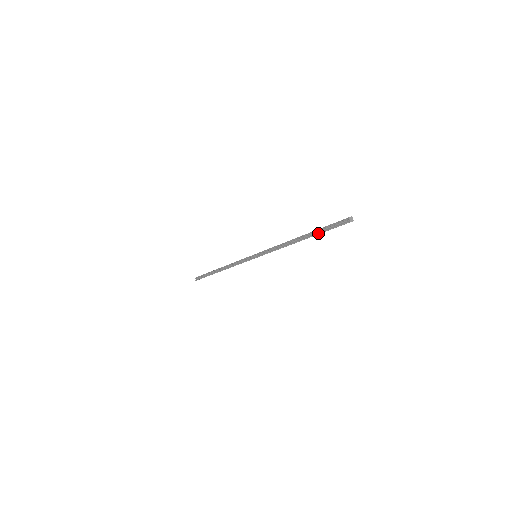
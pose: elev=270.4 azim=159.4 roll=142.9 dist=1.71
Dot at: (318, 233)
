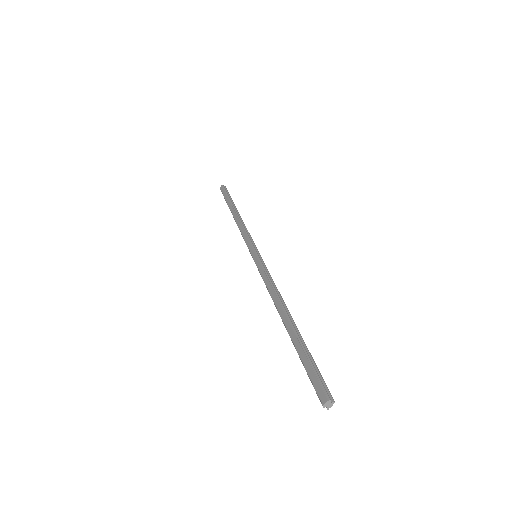
Dot at: (299, 353)
